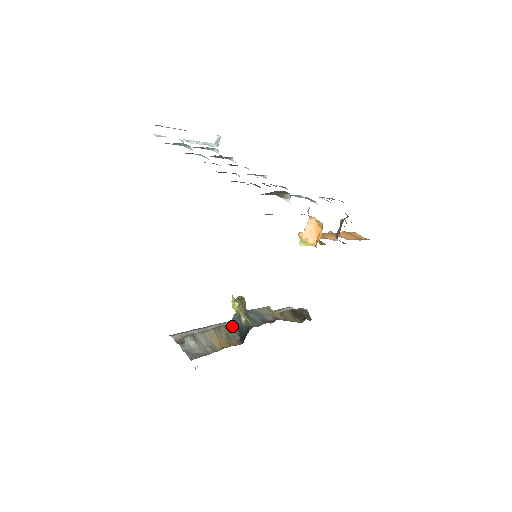
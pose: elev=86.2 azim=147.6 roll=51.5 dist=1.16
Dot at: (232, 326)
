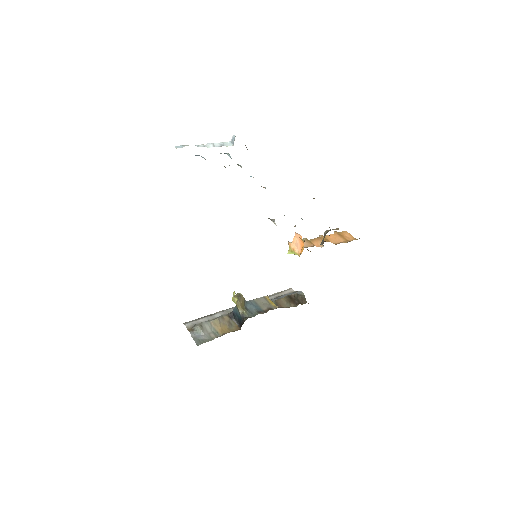
Dot at: (233, 315)
